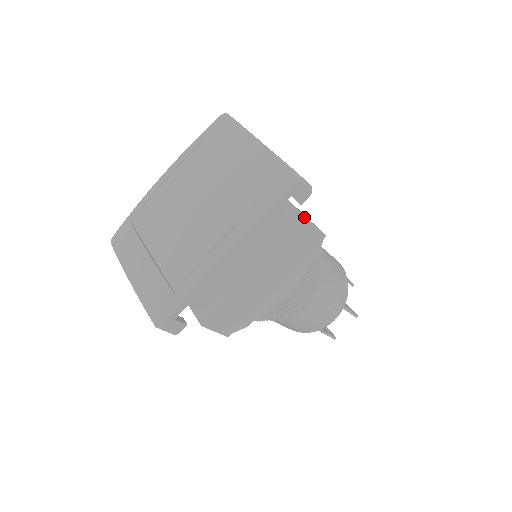
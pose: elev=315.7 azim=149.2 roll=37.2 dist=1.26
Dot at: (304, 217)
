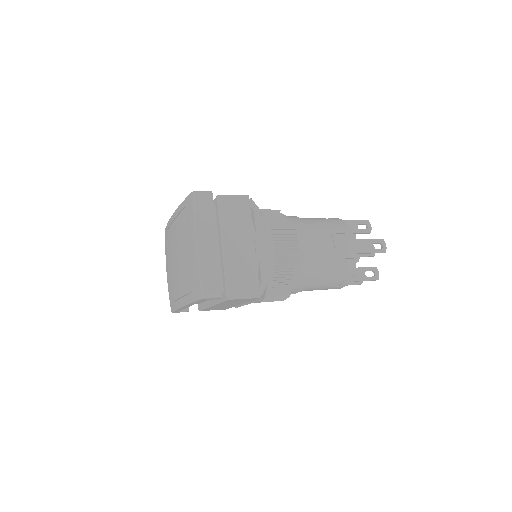
Dot at: (227, 299)
